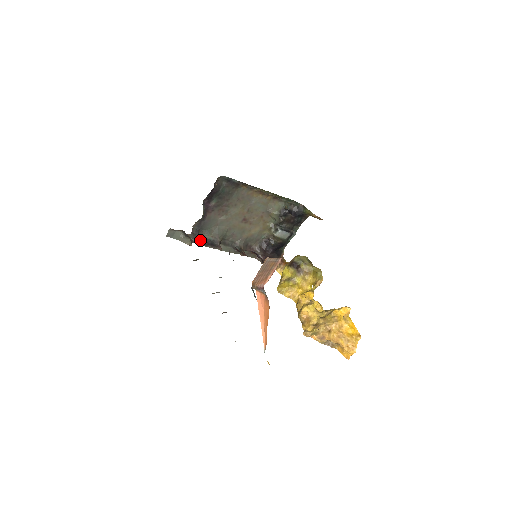
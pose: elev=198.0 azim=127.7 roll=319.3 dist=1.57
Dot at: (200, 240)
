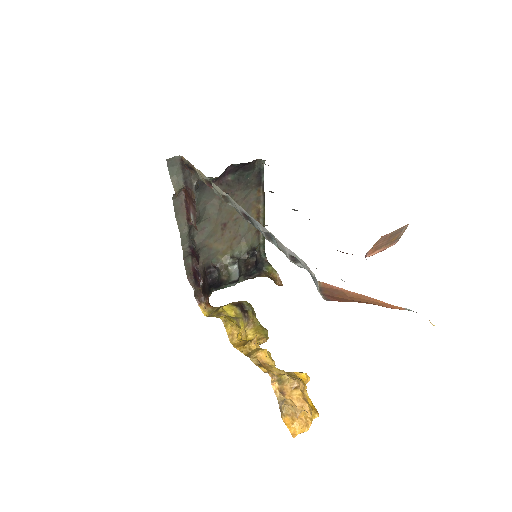
Dot at: (190, 198)
